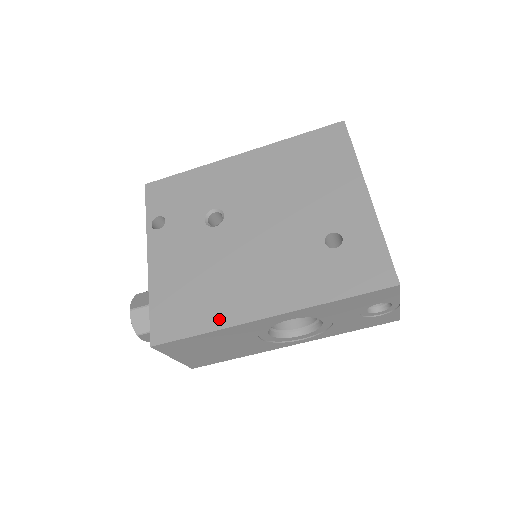
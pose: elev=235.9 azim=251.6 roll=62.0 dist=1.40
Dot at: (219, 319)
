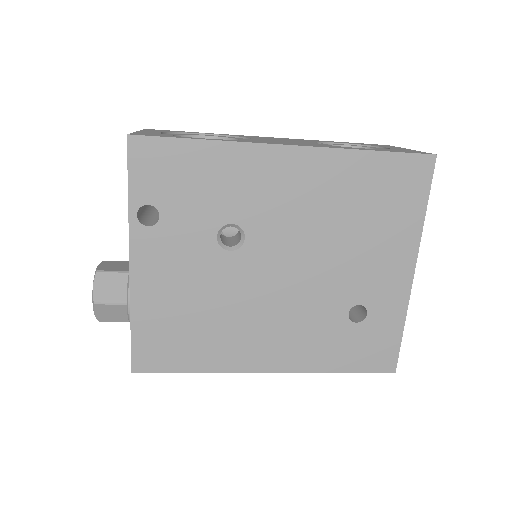
Dot at: (215, 363)
